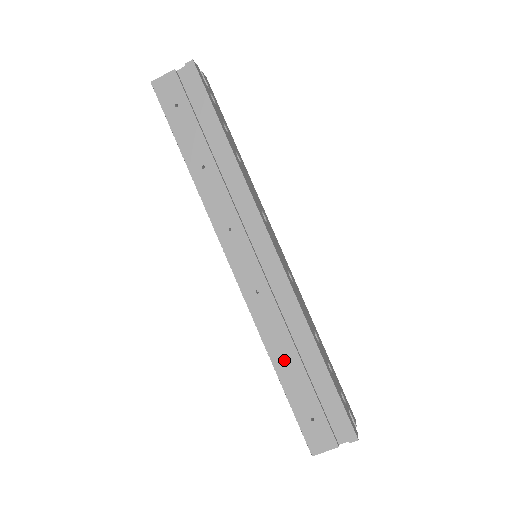
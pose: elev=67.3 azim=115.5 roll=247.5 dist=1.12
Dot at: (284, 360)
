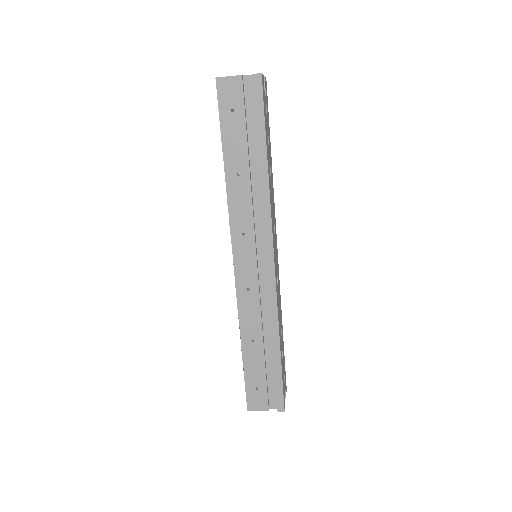
Dot at: (251, 344)
